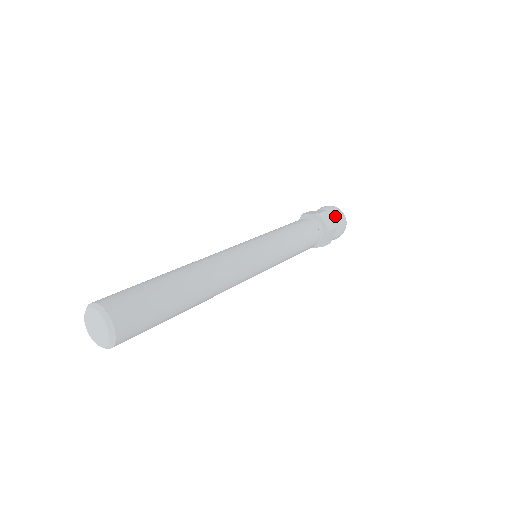
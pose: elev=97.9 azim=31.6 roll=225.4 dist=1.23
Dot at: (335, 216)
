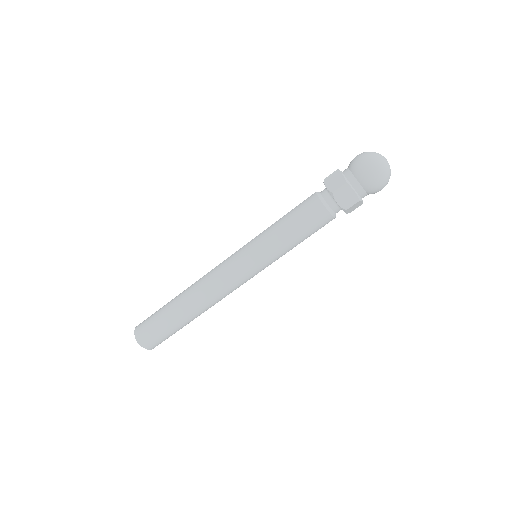
Dot at: (362, 183)
